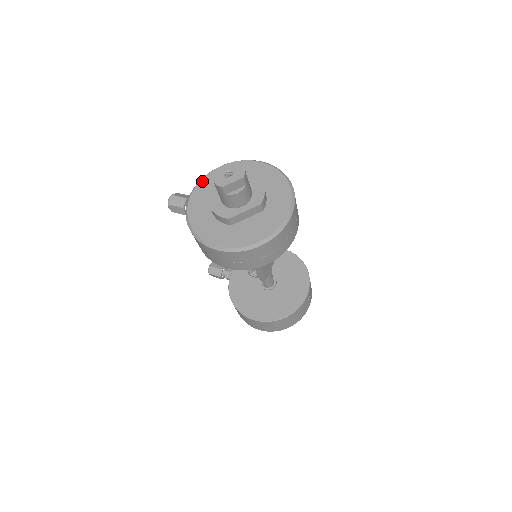
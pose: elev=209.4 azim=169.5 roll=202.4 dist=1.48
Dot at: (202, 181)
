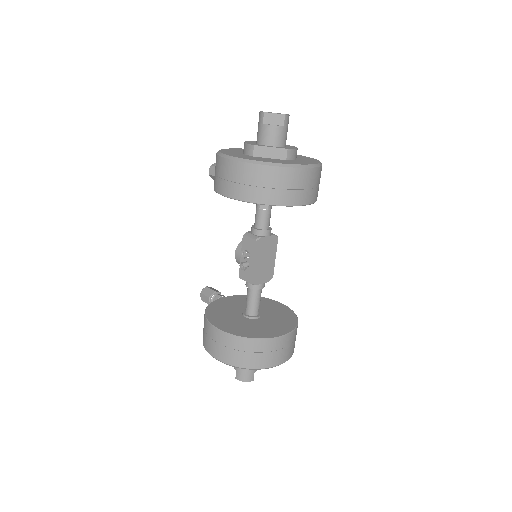
Dot at: occluded
